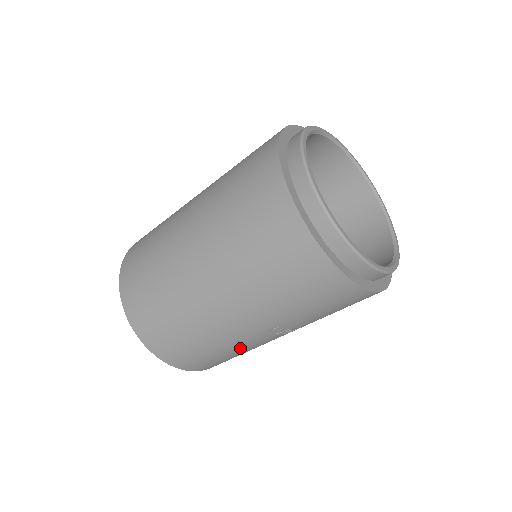
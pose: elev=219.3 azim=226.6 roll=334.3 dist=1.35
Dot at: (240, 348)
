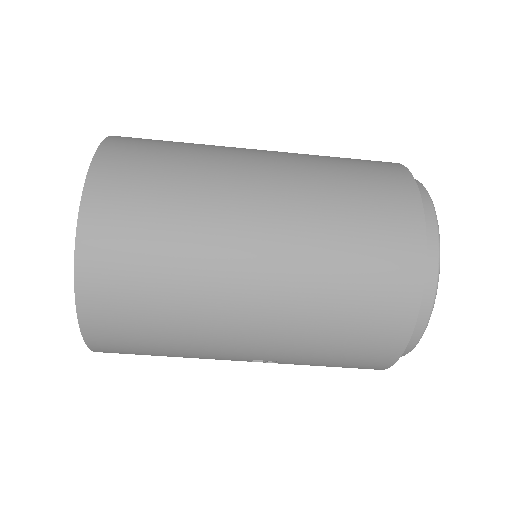
Dot at: occluded
